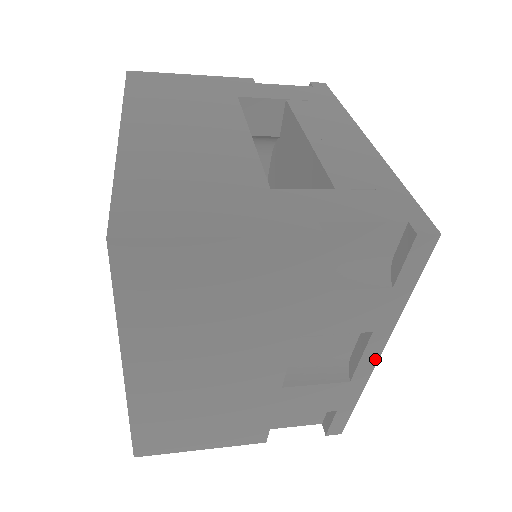
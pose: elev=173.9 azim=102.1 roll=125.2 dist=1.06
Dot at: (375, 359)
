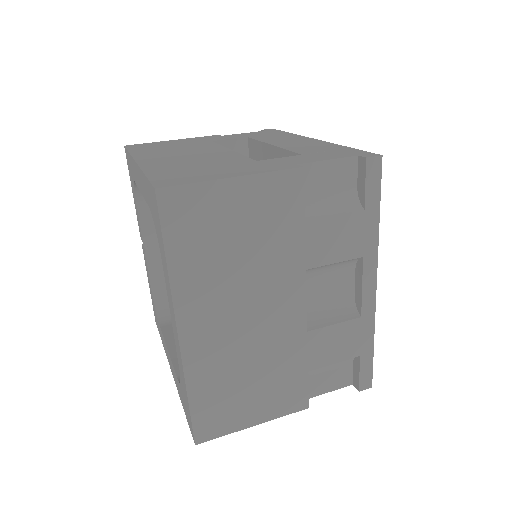
Dot at: (374, 288)
